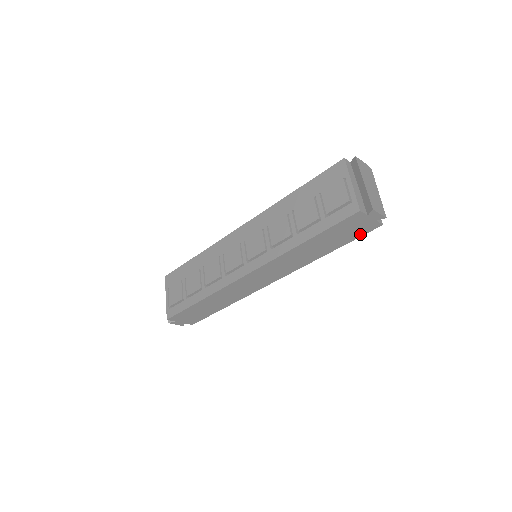
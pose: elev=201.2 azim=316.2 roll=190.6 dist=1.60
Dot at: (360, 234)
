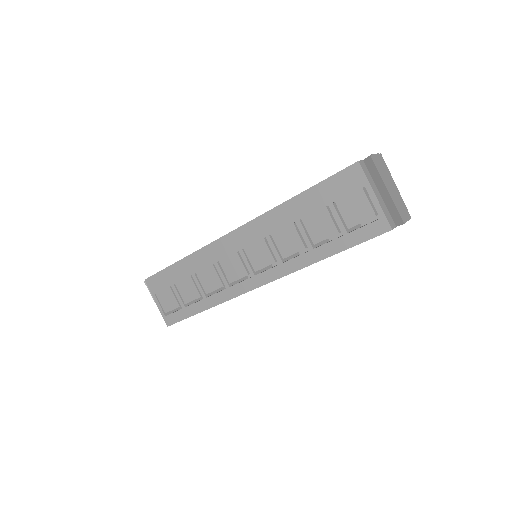
Dot at: occluded
